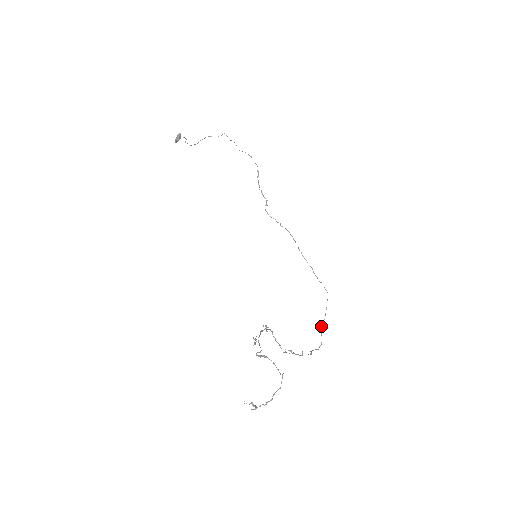
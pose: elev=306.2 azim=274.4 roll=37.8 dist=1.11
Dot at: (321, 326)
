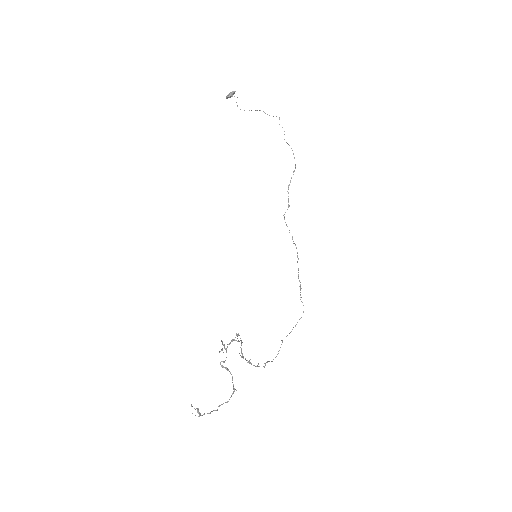
Dot at: occluded
